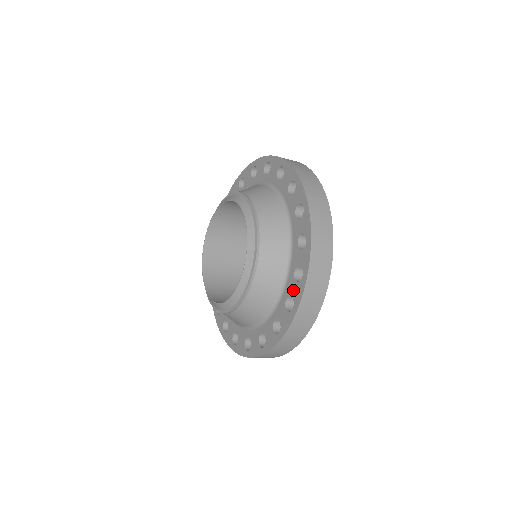
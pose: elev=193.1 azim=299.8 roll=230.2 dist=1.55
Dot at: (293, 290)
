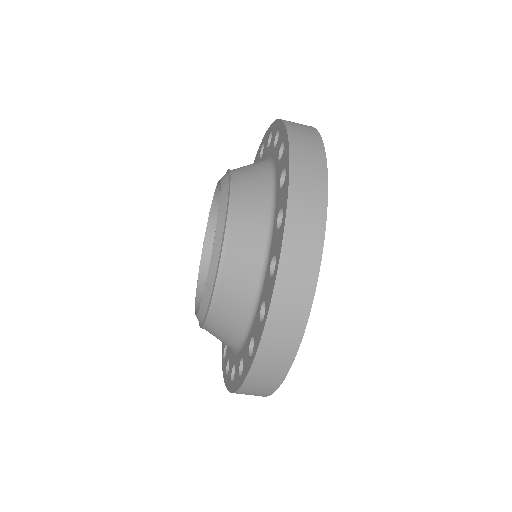
Dot at: (280, 199)
